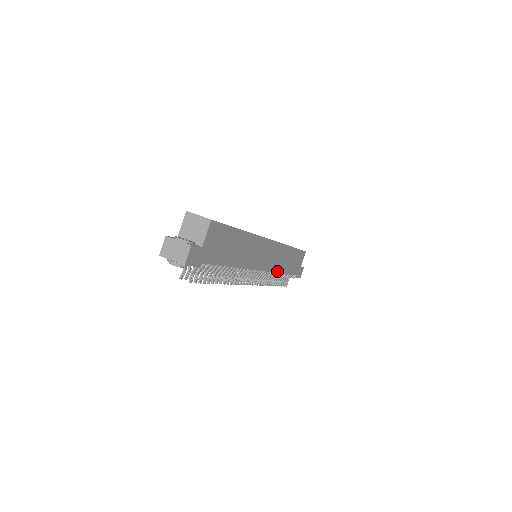
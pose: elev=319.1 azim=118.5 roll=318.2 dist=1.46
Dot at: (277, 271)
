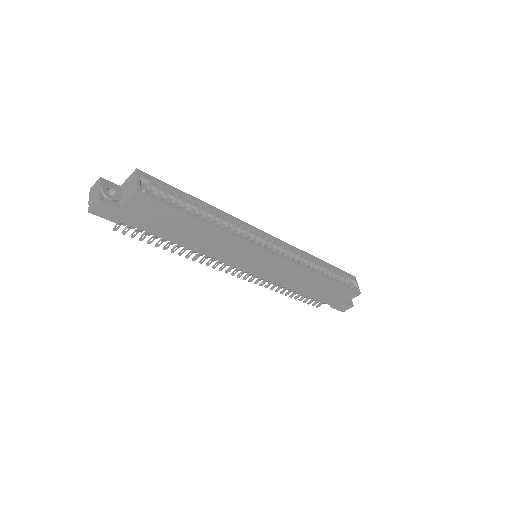
Dot at: (286, 285)
